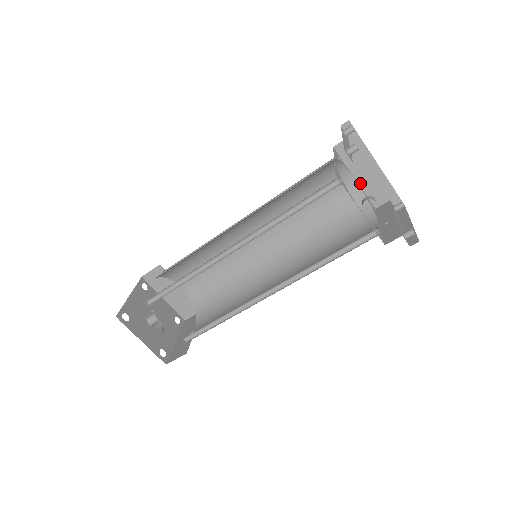
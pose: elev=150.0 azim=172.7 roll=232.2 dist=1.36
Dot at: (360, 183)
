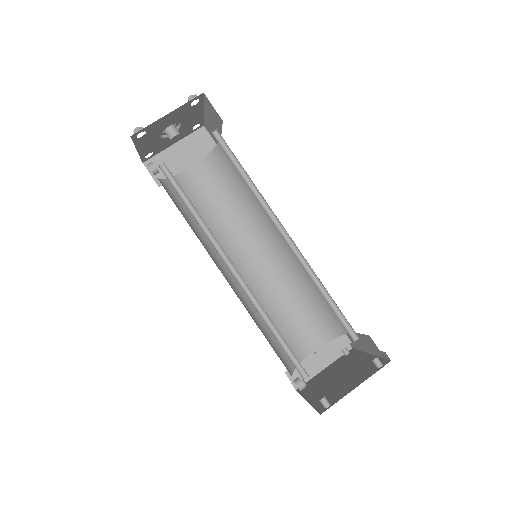
Dot at: occluded
